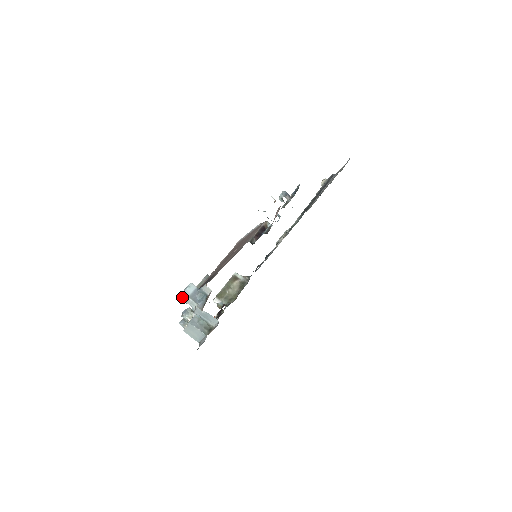
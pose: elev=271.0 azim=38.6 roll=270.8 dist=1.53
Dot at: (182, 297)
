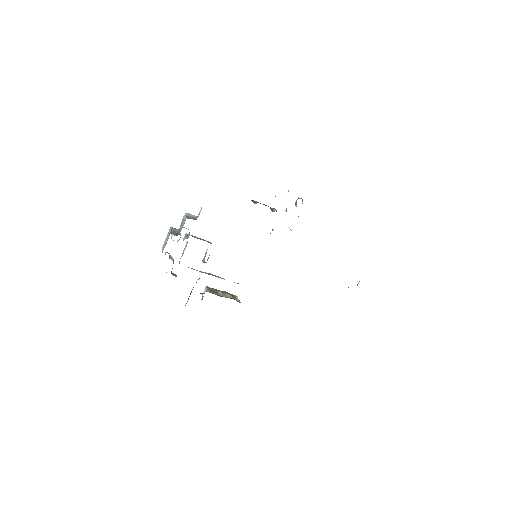
Dot at: occluded
